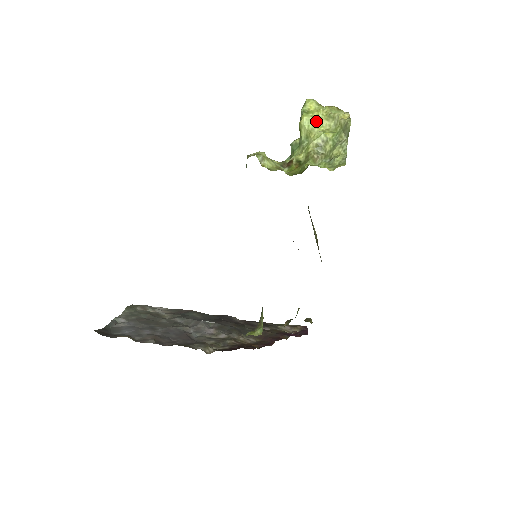
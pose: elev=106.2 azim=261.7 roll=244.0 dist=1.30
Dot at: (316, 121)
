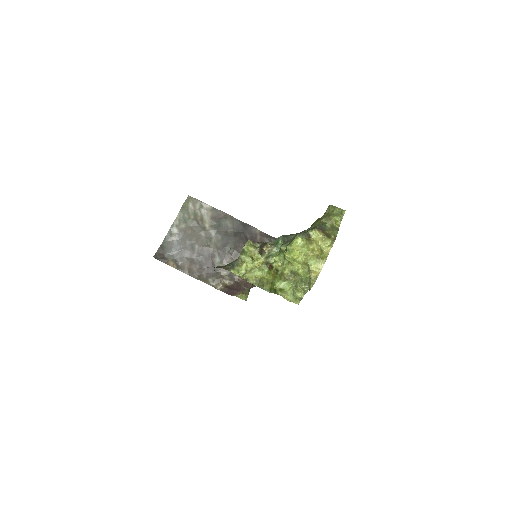
Dot at: (295, 261)
